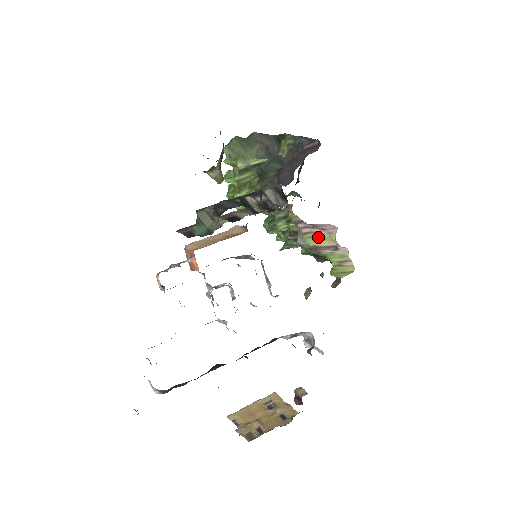
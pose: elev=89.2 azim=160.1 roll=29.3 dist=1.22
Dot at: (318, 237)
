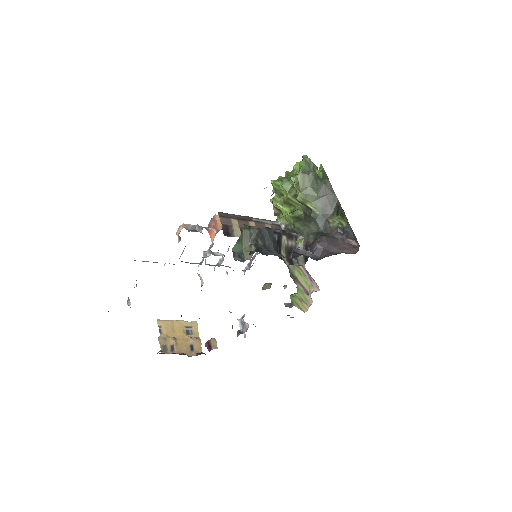
Dot at: (304, 278)
